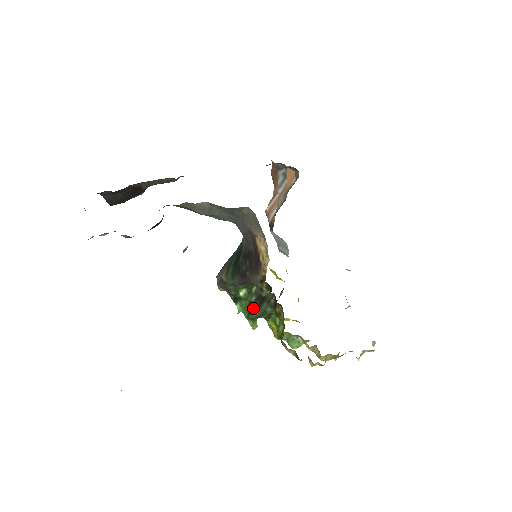
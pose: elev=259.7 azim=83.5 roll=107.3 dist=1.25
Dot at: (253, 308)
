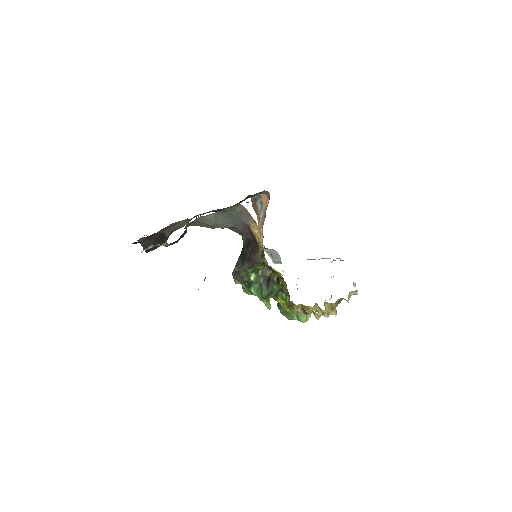
Dot at: (263, 288)
